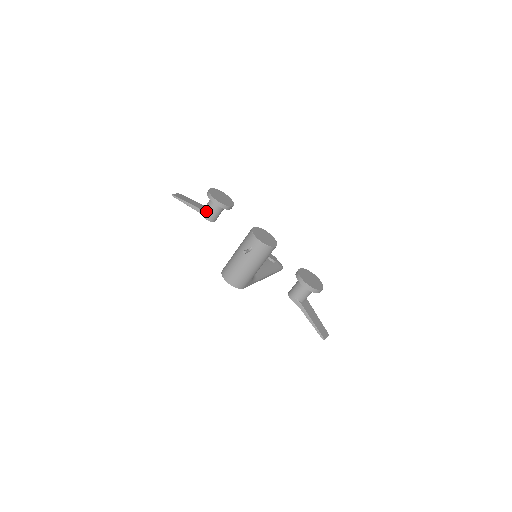
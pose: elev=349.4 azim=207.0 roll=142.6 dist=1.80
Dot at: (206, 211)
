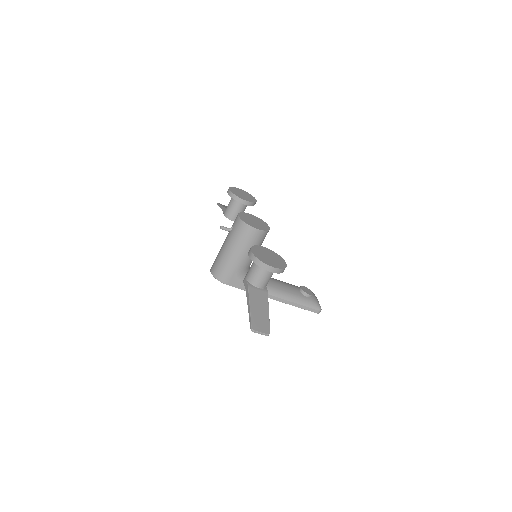
Dot at: occluded
